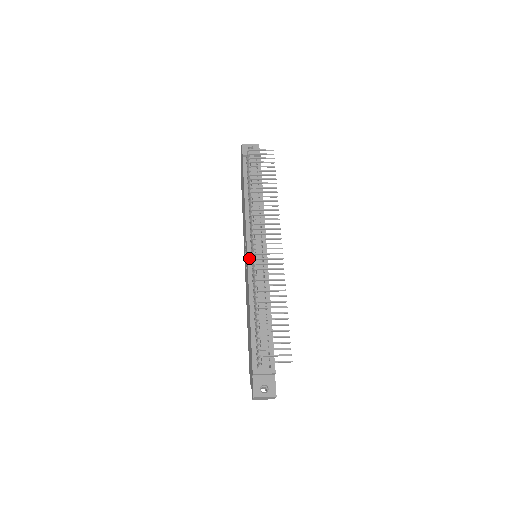
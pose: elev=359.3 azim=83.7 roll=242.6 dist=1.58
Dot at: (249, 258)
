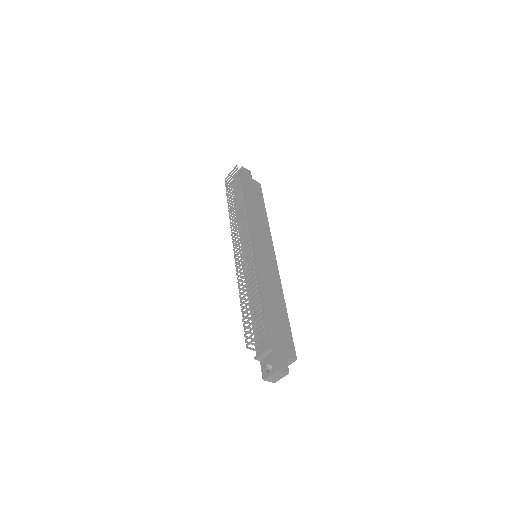
Dot at: (244, 263)
